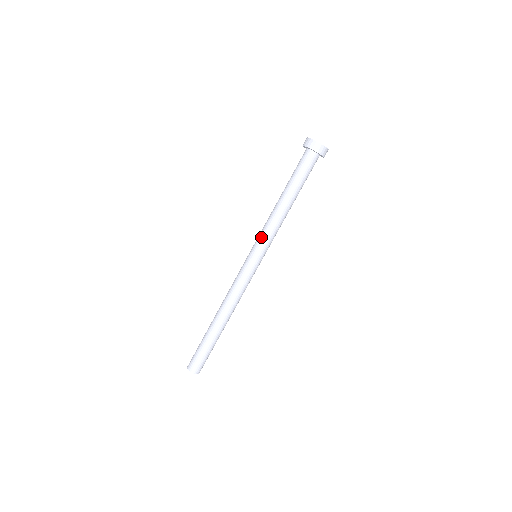
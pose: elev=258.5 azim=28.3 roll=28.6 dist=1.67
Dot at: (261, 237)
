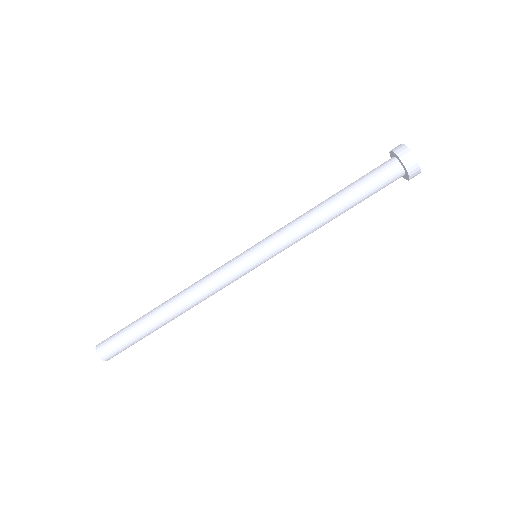
Dot at: (276, 236)
